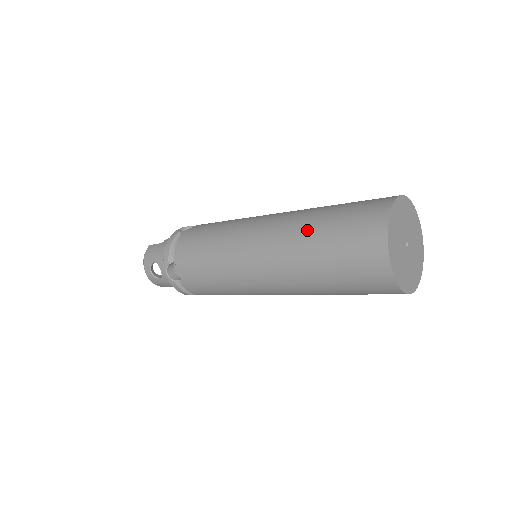
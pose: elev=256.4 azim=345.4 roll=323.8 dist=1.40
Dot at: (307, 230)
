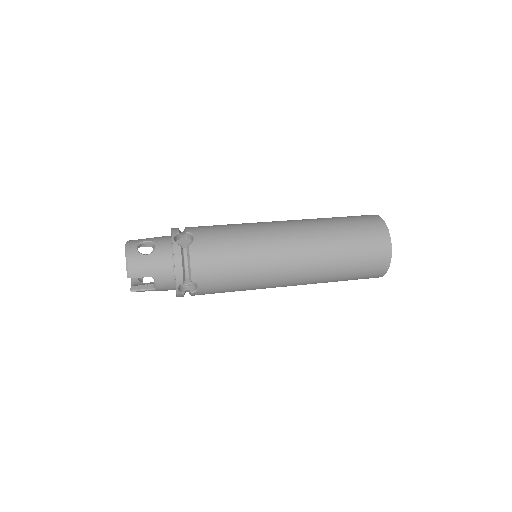
Dot at: (321, 218)
